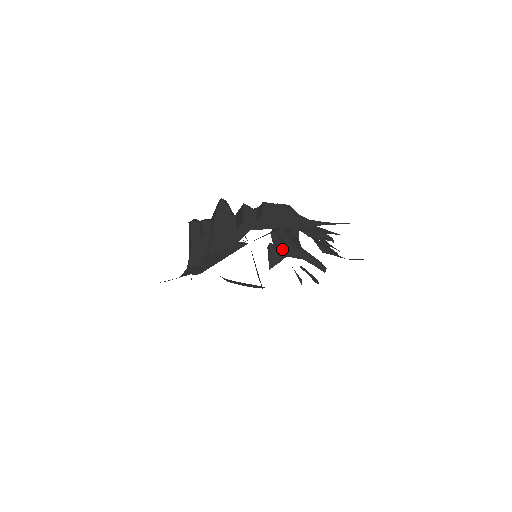
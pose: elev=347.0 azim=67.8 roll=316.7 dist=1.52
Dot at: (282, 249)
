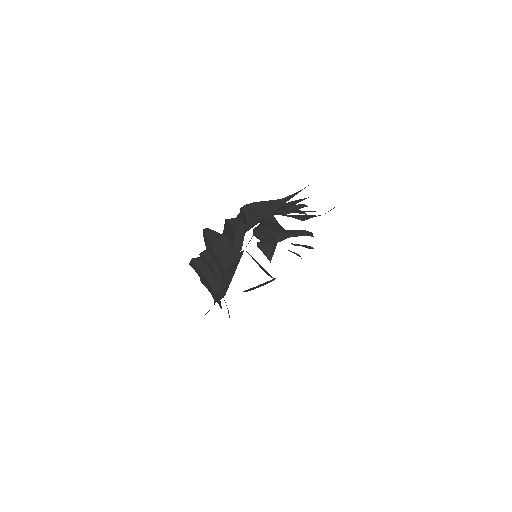
Dot at: (270, 240)
